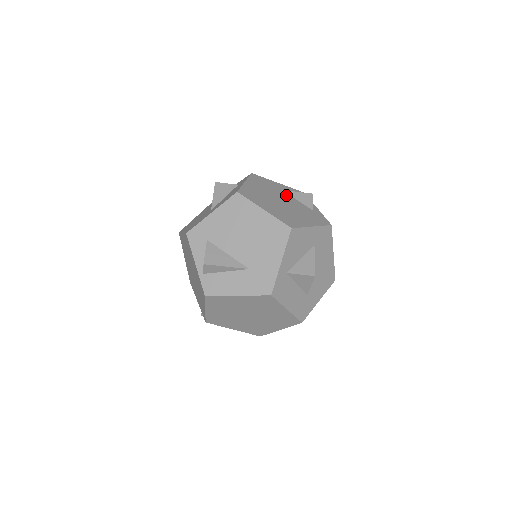
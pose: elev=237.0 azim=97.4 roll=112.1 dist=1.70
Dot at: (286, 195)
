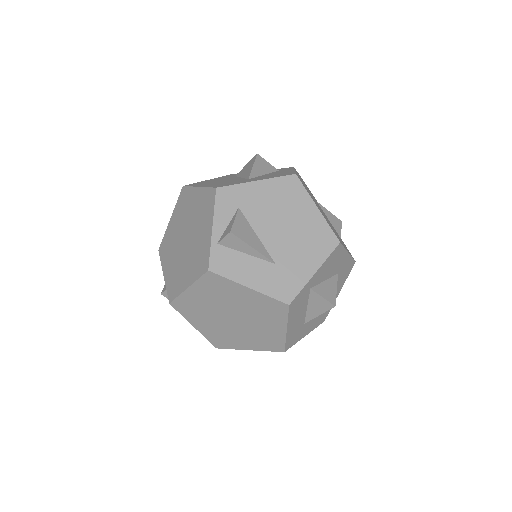
Dot at: occluded
